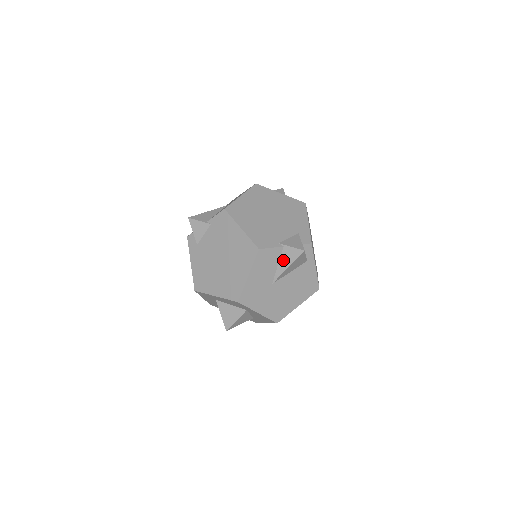
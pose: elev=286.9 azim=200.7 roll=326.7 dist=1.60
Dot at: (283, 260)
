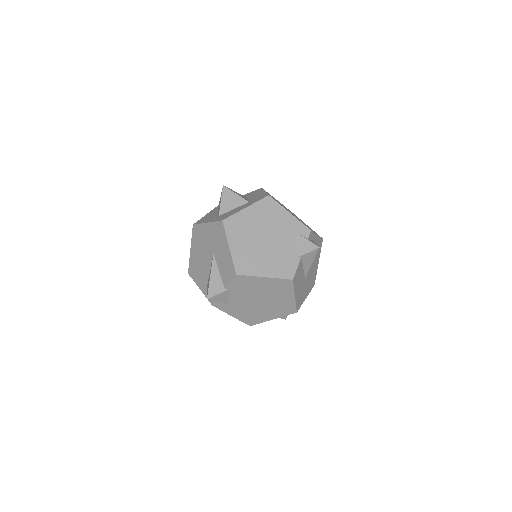
Dot at: (306, 263)
